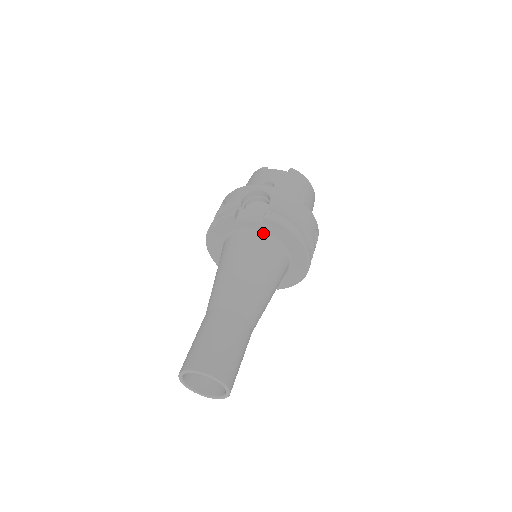
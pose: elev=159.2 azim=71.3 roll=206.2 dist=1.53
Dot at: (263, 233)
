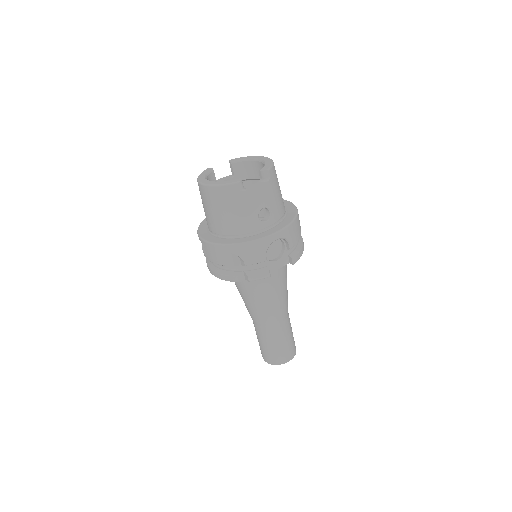
Dot at: occluded
